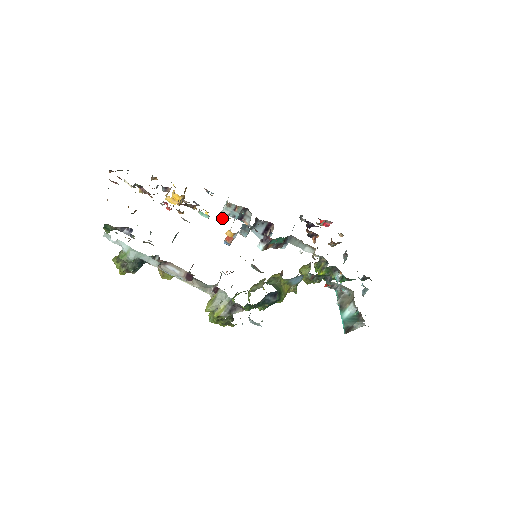
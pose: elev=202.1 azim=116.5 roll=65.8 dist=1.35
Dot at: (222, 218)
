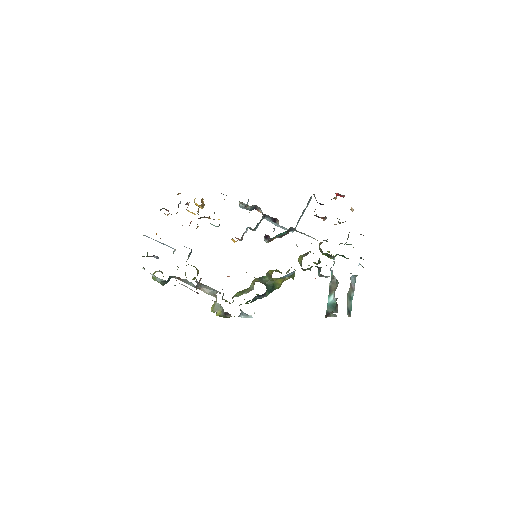
Dot at: occluded
